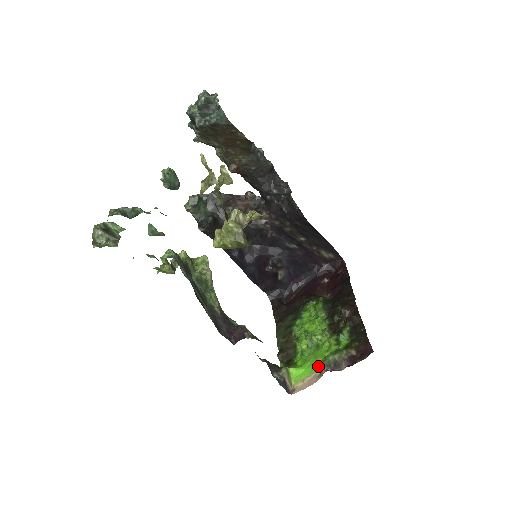
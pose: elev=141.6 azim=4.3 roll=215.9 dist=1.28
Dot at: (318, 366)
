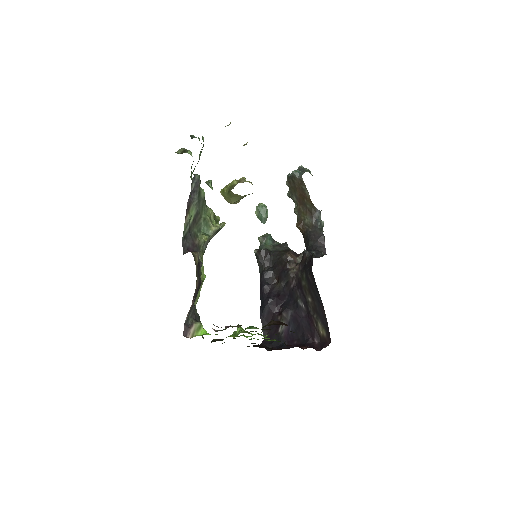
Dot at: occluded
